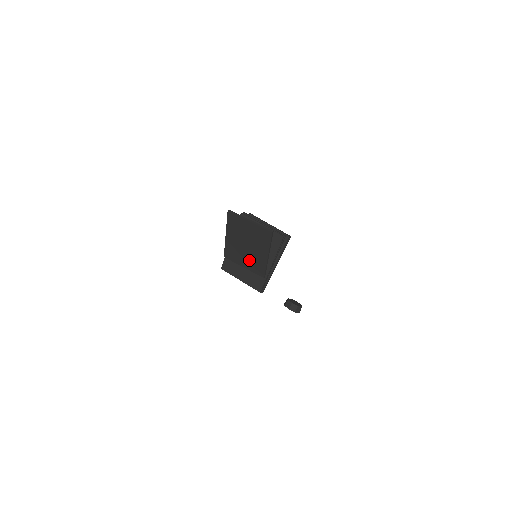
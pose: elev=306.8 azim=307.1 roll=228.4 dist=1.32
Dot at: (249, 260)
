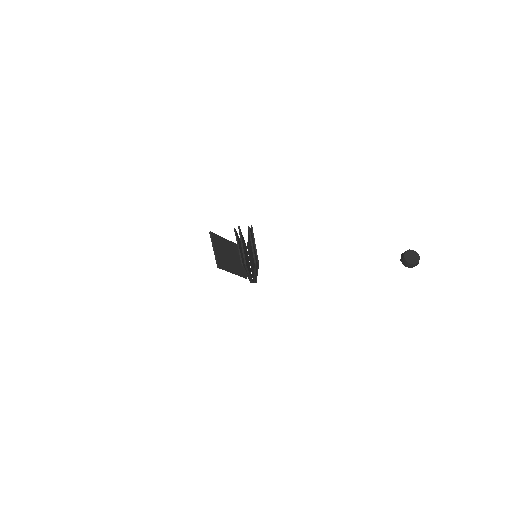
Dot at: (237, 263)
